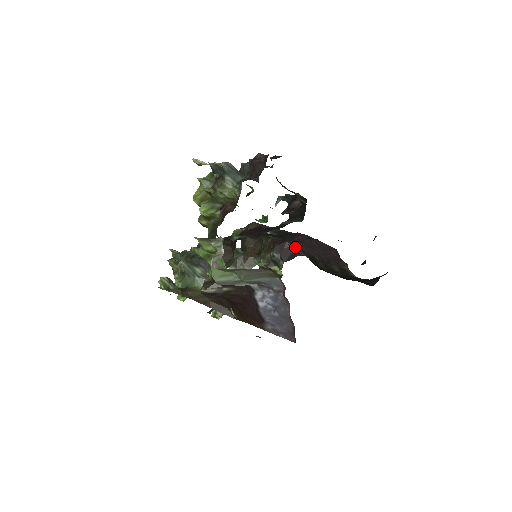
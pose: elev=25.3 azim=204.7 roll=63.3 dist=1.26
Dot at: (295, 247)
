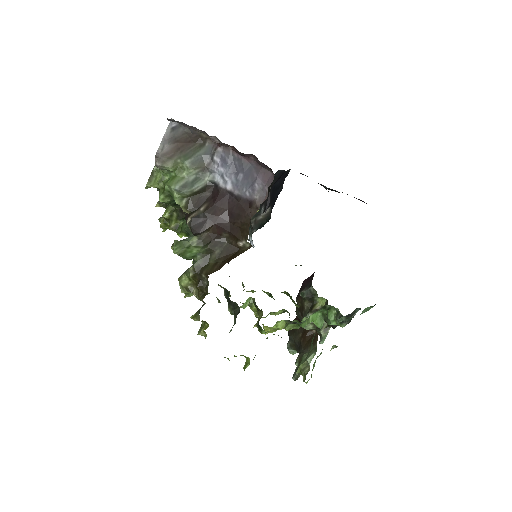
Dot at: (311, 275)
